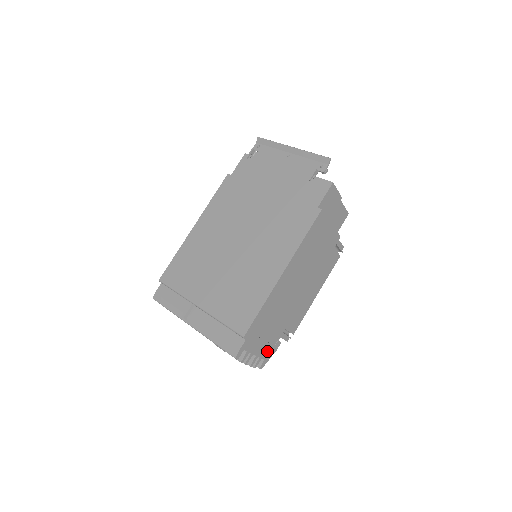
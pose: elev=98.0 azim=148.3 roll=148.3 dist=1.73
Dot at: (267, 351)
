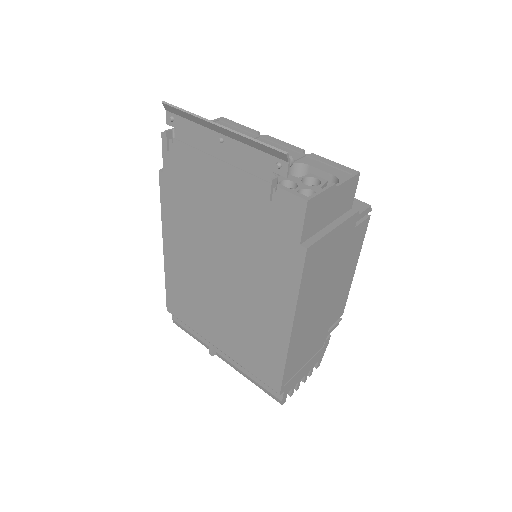
Dot at: (317, 357)
